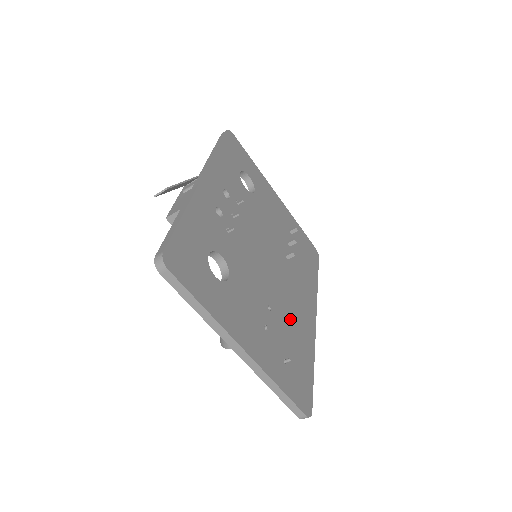
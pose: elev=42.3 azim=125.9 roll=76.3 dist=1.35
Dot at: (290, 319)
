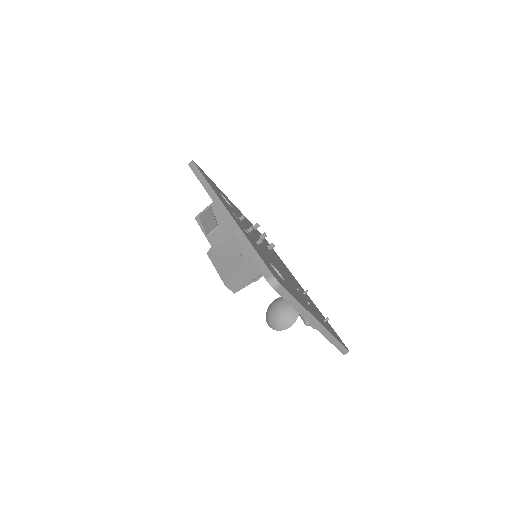
Dot at: (304, 293)
